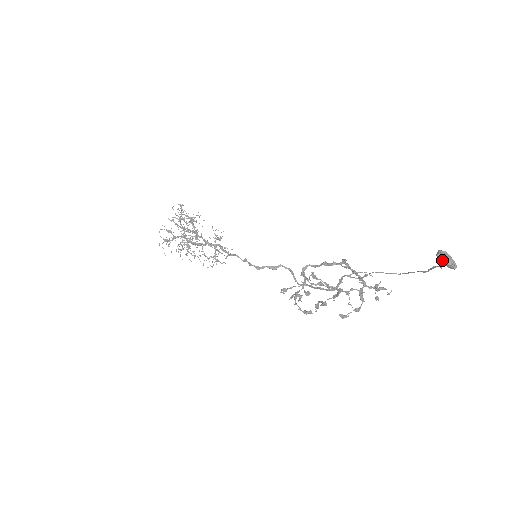
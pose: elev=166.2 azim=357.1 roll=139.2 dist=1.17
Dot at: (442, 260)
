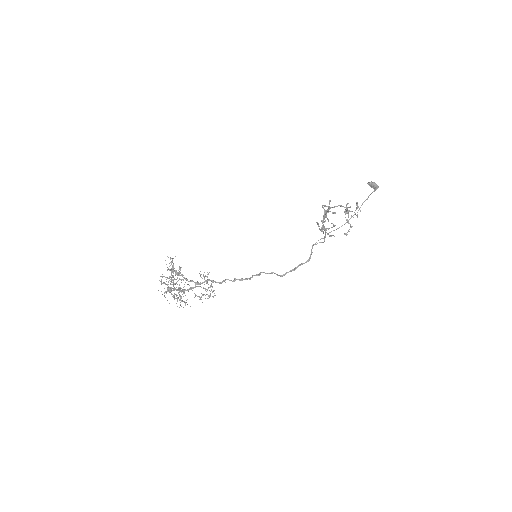
Dot at: (373, 184)
